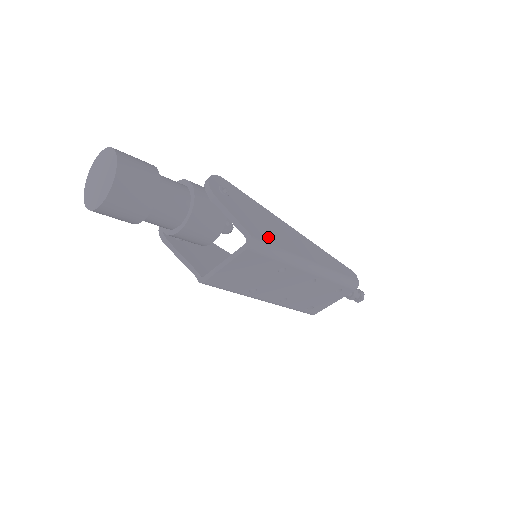
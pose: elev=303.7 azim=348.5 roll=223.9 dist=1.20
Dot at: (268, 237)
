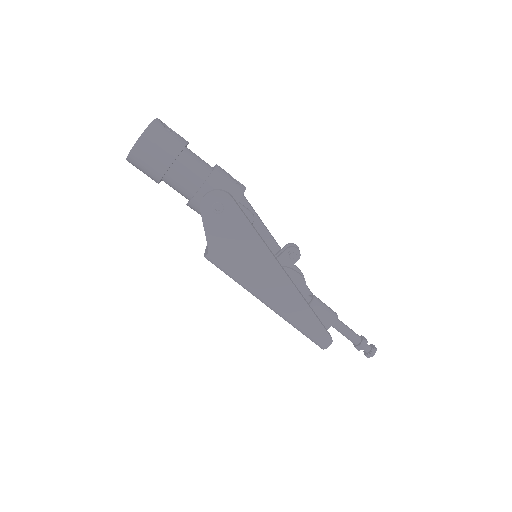
Dot at: (231, 262)
